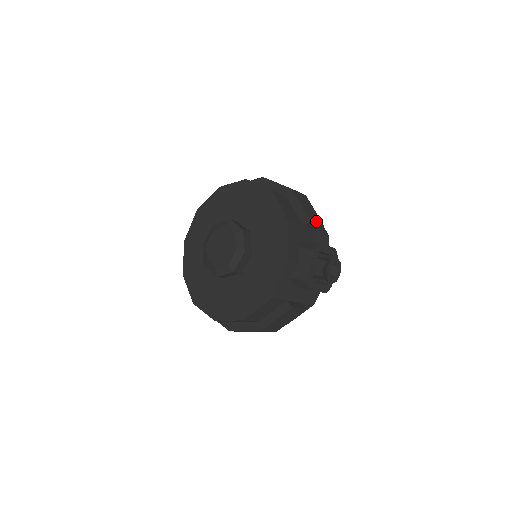
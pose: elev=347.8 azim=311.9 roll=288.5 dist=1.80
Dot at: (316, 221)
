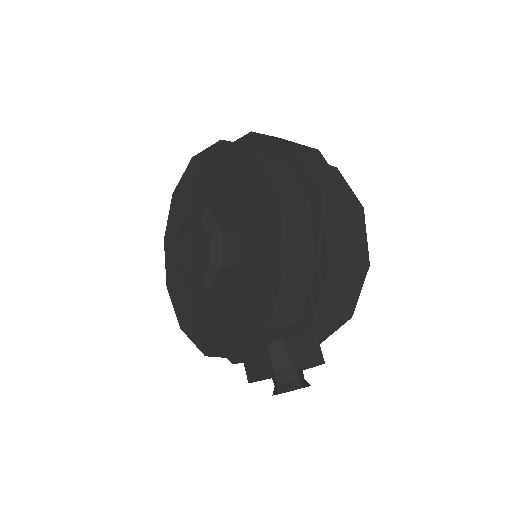
Dot at: (324, 327)
